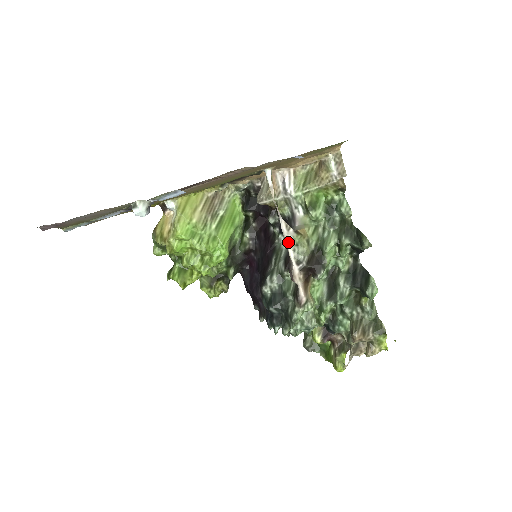
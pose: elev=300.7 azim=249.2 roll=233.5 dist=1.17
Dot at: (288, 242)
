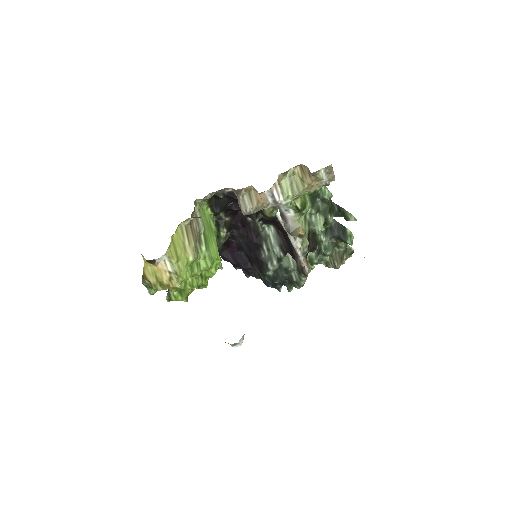
Dot at: (297, 248)
